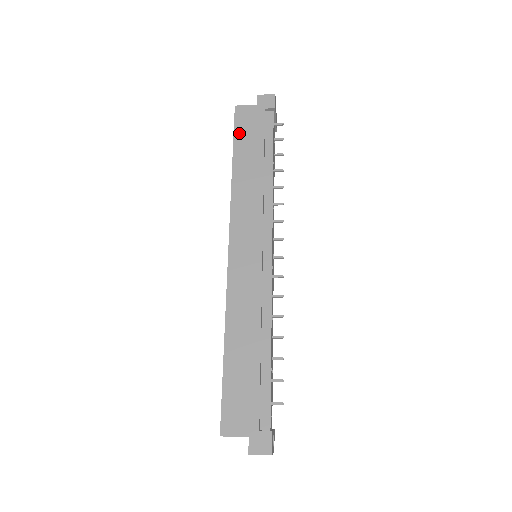
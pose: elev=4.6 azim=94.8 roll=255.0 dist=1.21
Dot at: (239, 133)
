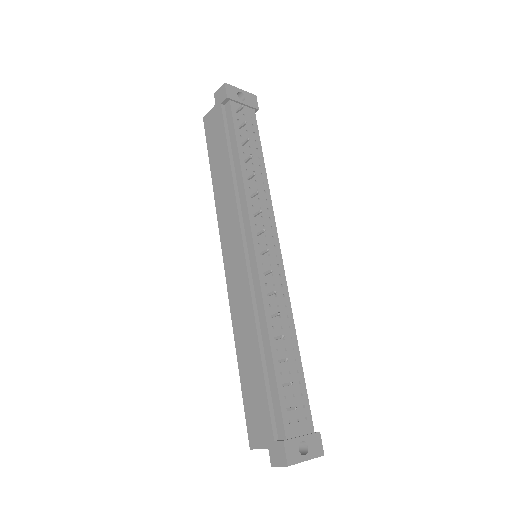
Dot at: (210, 143)
